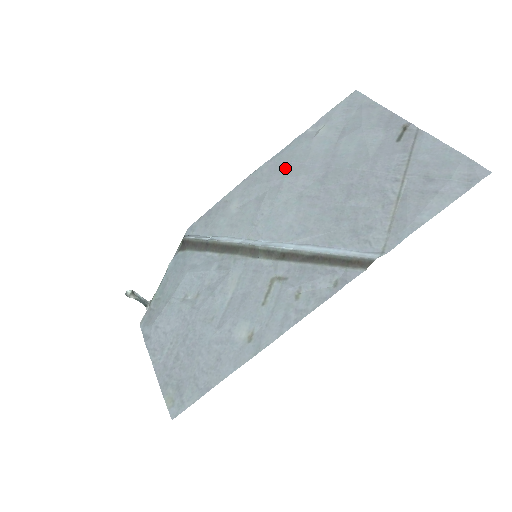
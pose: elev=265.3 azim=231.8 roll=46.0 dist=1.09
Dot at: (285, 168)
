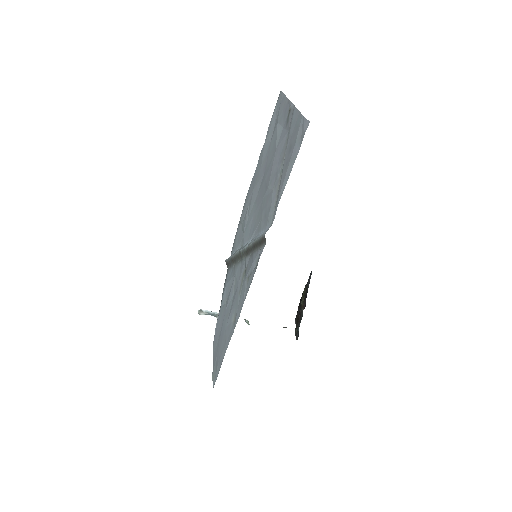
Dot at: (254, 181)
